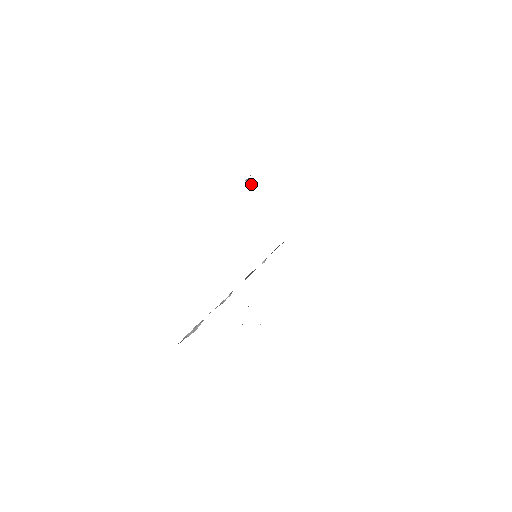
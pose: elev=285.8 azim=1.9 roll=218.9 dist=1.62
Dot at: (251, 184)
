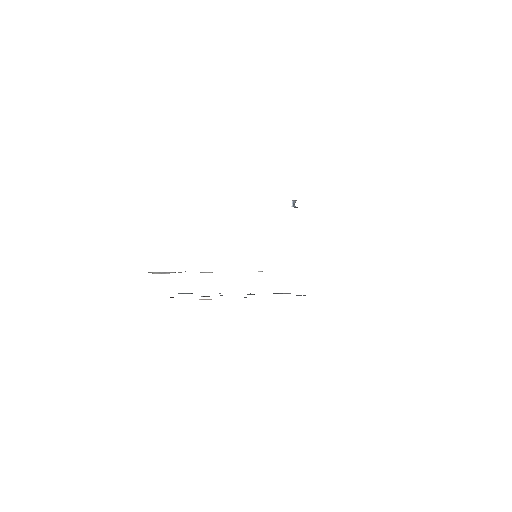
Dot at: occluded
